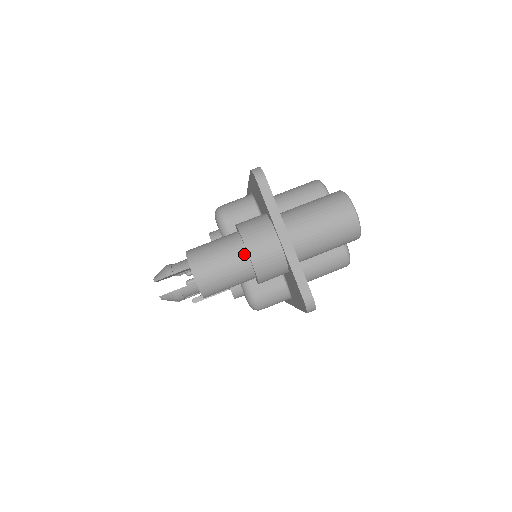
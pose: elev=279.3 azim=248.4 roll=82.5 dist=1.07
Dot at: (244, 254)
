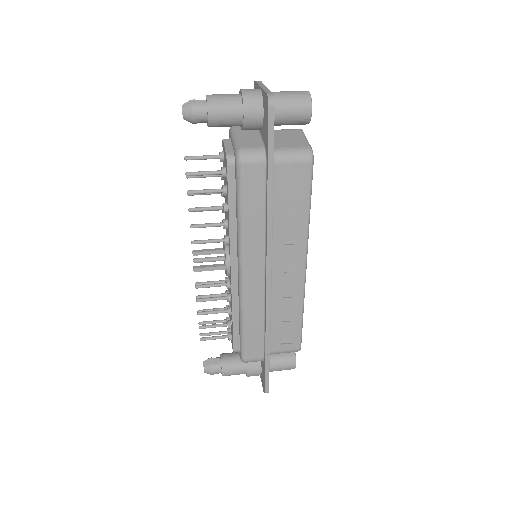
Dot at: (239, 94)
